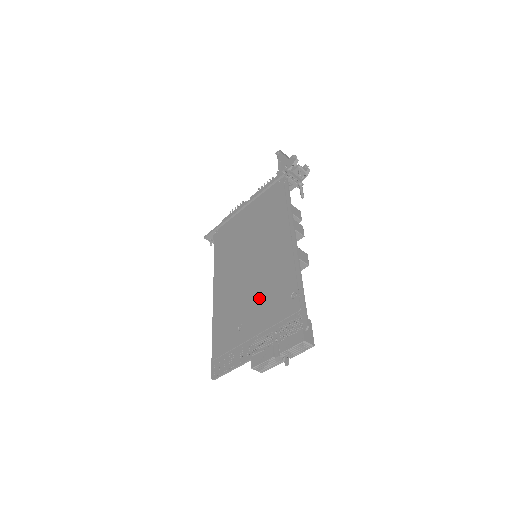
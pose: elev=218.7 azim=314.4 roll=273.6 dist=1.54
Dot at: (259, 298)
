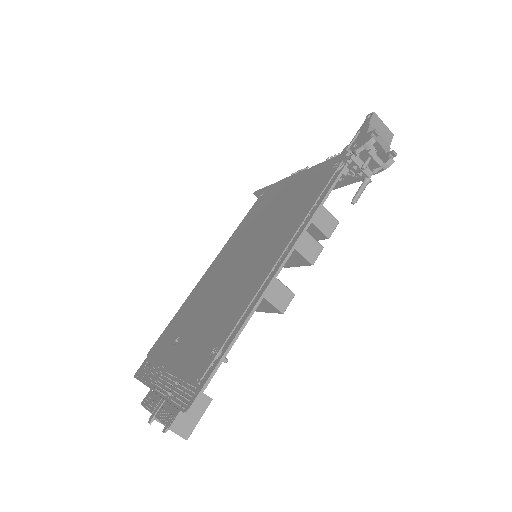
Dot at: (206, 320)
